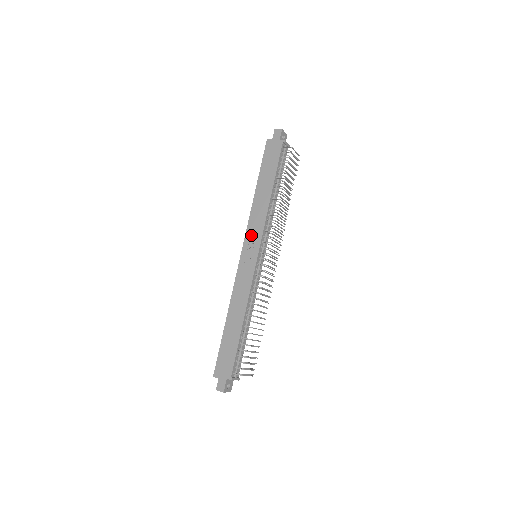
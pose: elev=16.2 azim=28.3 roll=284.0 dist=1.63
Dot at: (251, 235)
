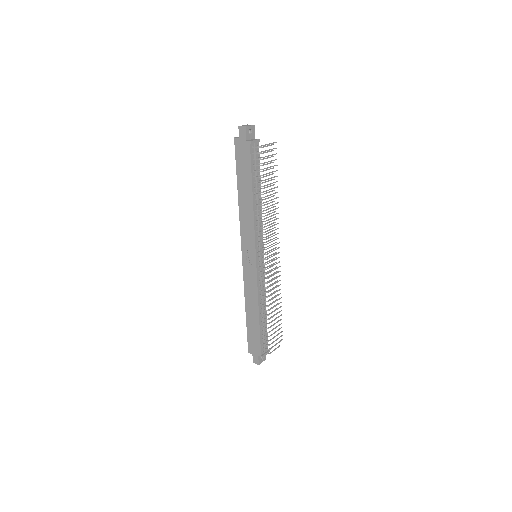
Dot at: (246, 241)
